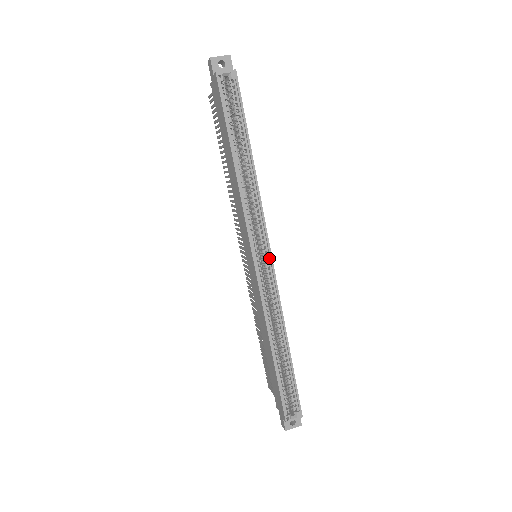
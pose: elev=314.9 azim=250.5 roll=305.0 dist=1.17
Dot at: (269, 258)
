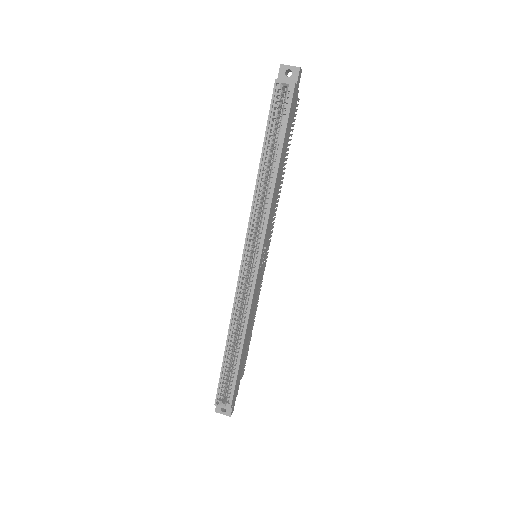
Dot at: (257, 263)
